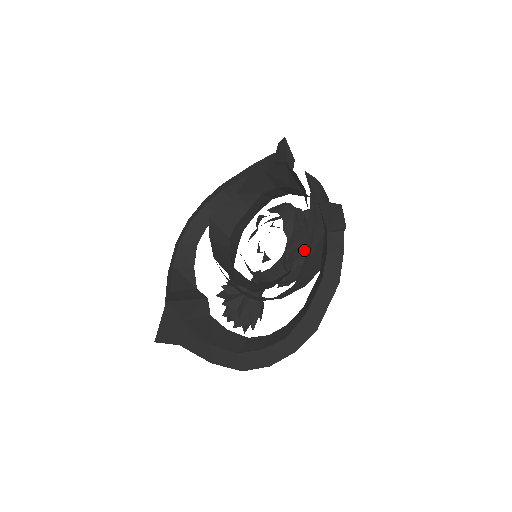
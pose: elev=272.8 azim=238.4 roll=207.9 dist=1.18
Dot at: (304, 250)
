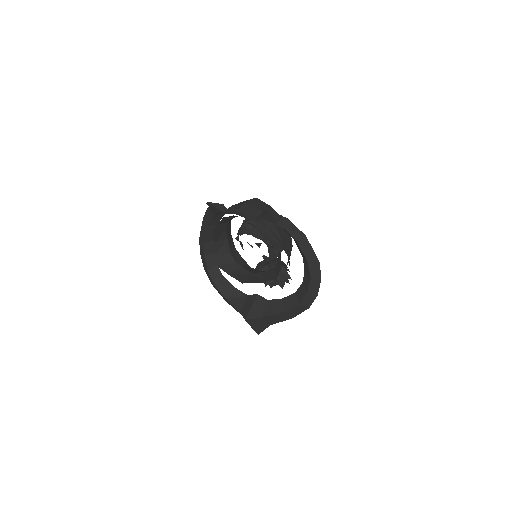
Dot at: occluded
